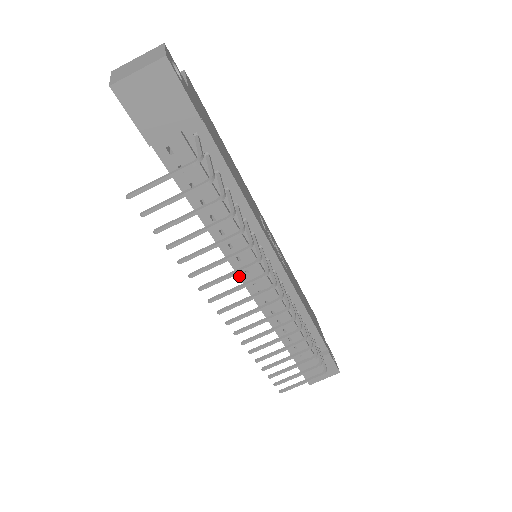
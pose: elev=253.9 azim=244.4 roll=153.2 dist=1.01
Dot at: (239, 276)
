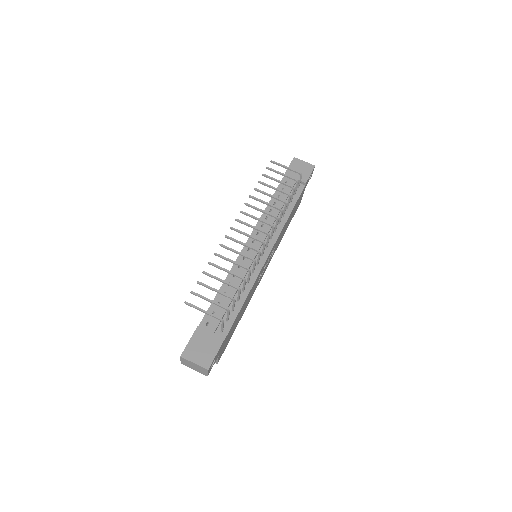
Dot at: (248, 240)
